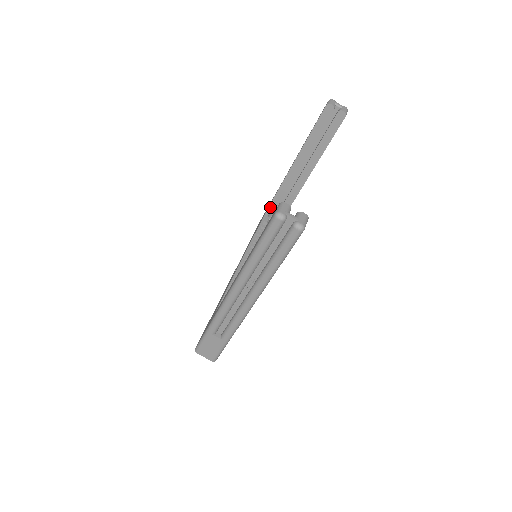
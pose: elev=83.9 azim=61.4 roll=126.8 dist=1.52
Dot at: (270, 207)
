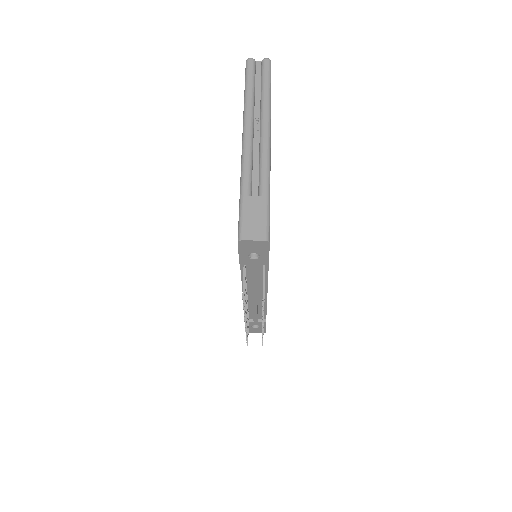
Dot at: occluded
